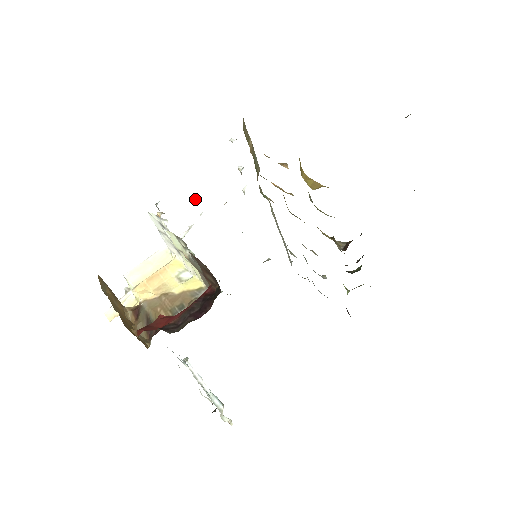
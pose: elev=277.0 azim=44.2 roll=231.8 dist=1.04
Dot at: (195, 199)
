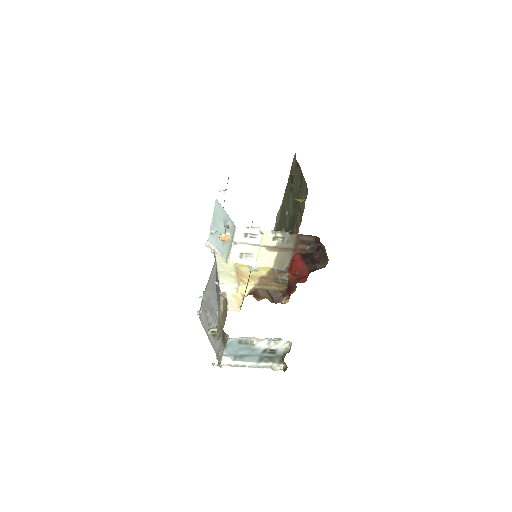
Dot at: (212, 230)
